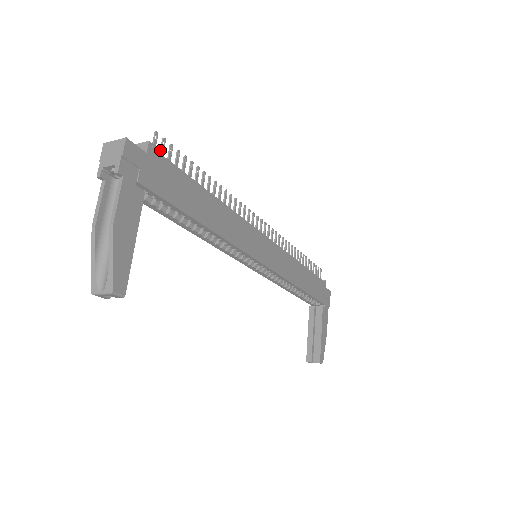
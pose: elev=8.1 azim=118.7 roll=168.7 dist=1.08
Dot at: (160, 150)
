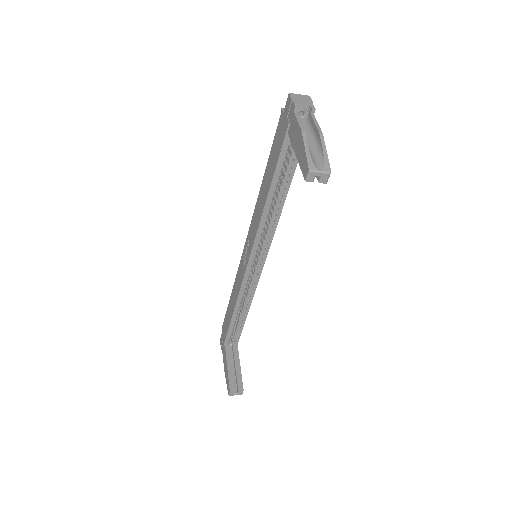
Dot at: occluded
